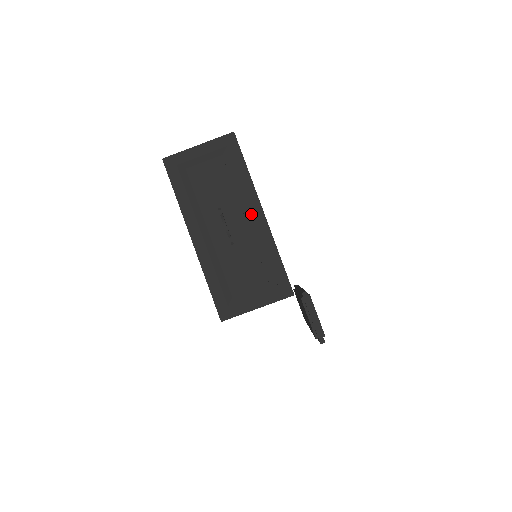
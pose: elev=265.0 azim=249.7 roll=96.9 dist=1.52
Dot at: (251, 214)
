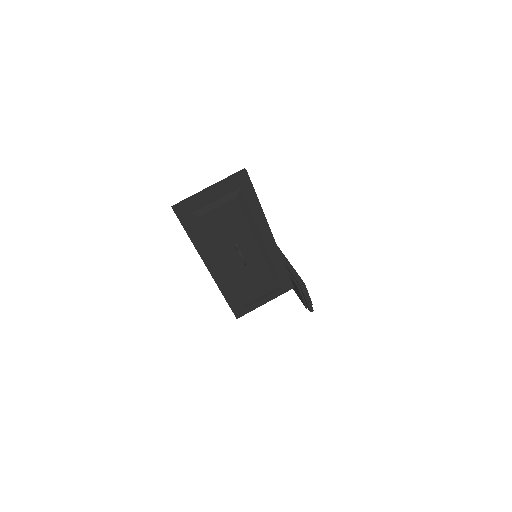
Dot at: (263, 241)
